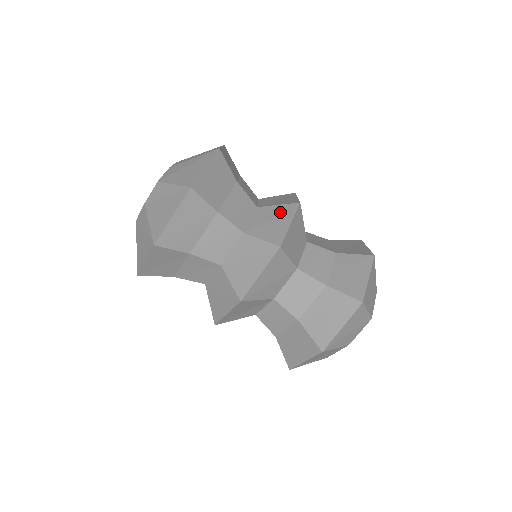
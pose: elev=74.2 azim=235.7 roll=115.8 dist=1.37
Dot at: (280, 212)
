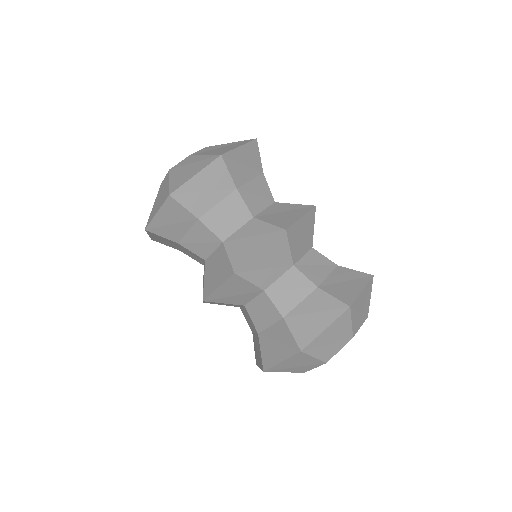
Dot at: (263, 233)
